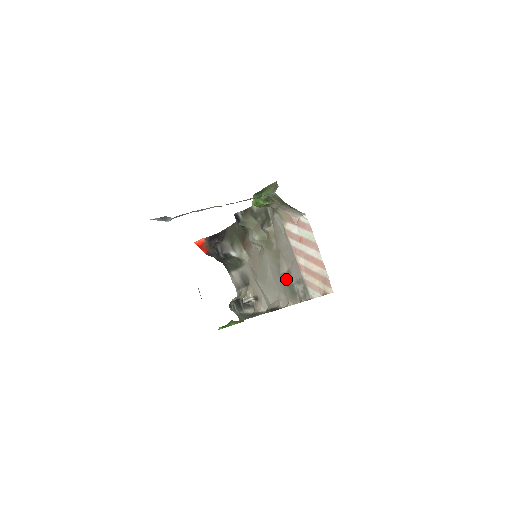
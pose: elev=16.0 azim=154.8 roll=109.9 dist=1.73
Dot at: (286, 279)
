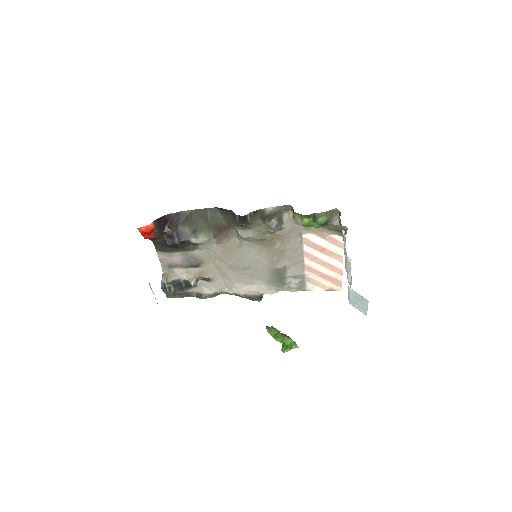
Dot at: (278, 273)
